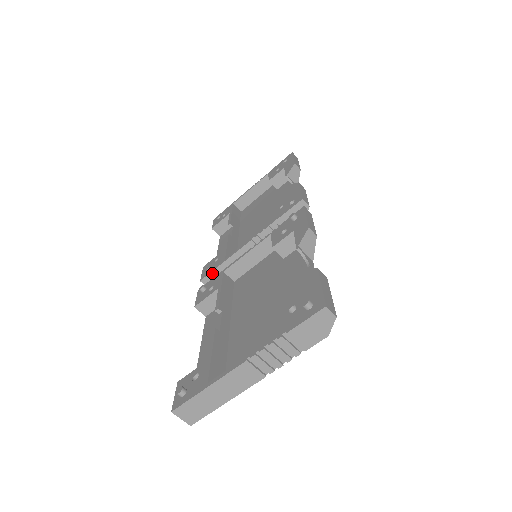
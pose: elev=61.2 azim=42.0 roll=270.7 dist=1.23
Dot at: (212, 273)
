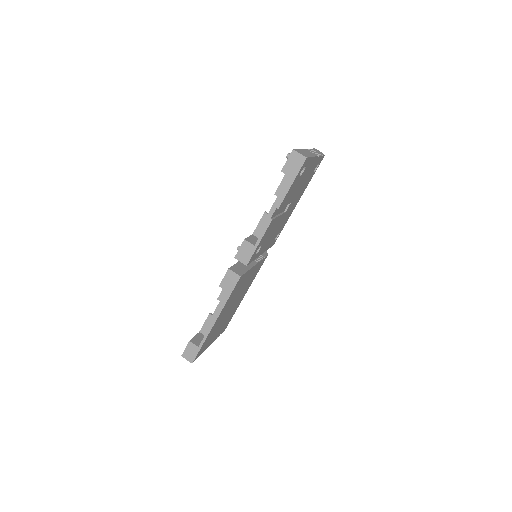
Dot at: (234, 266)
